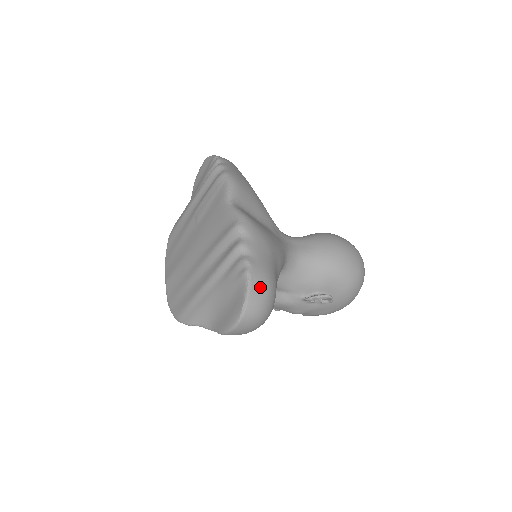
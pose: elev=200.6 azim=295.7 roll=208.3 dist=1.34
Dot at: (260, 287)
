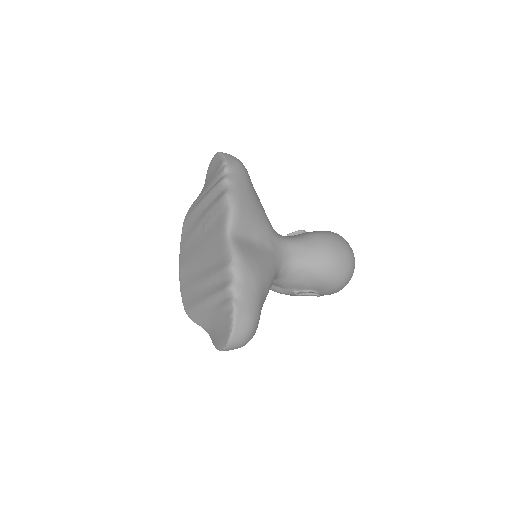
Dot at: (243, 327)
